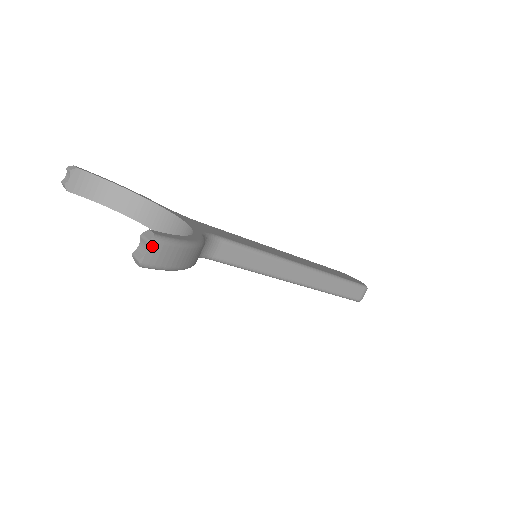
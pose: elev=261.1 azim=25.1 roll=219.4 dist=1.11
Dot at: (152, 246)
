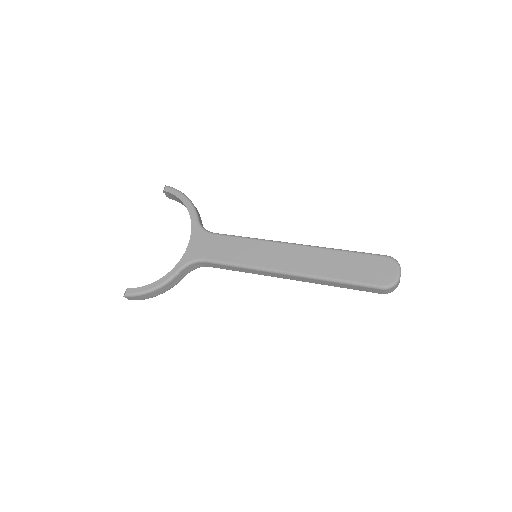
Dot at: (127, 297)
